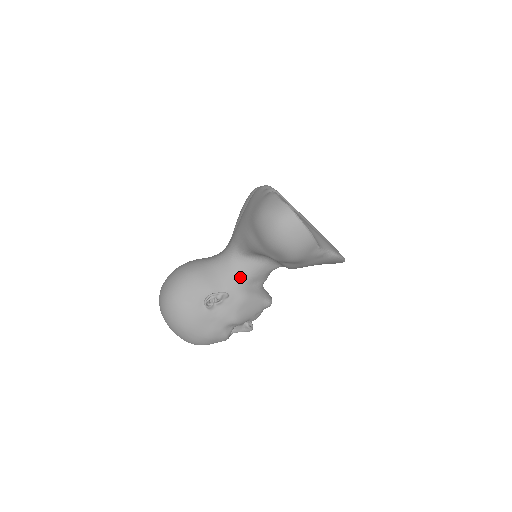
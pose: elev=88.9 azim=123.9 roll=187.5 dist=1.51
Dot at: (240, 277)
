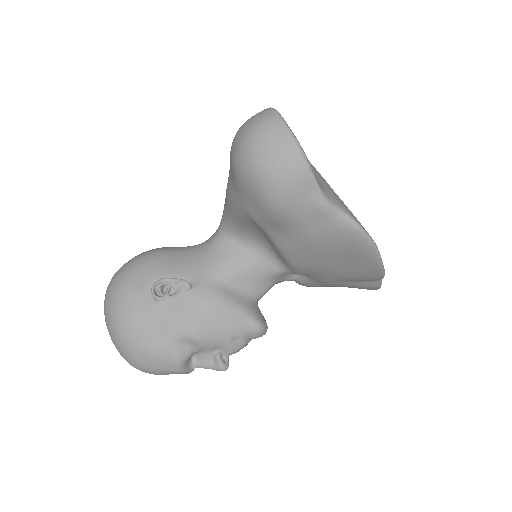
Dot at: (217, 267)
